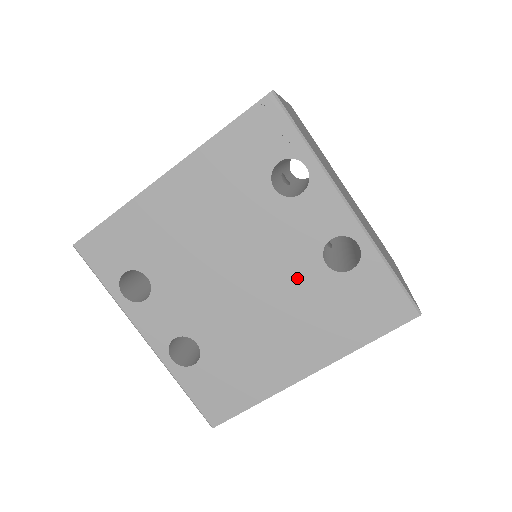
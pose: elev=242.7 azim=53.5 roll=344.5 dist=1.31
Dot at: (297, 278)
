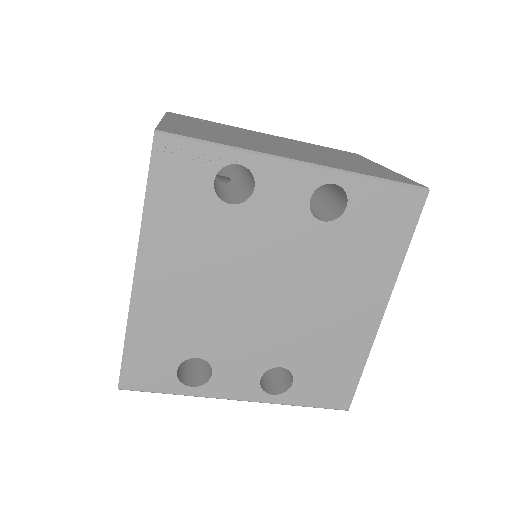
Dot at: (311, 252)
